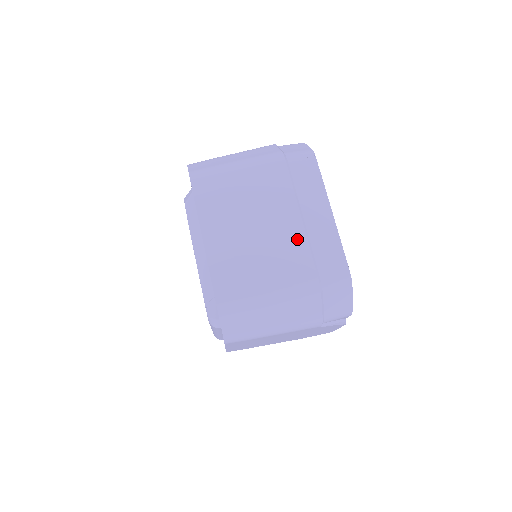
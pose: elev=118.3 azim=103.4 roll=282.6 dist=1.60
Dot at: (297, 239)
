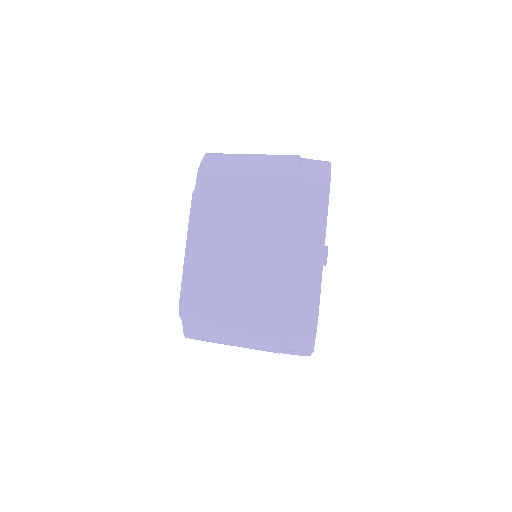
Dot at: (277, 268)
